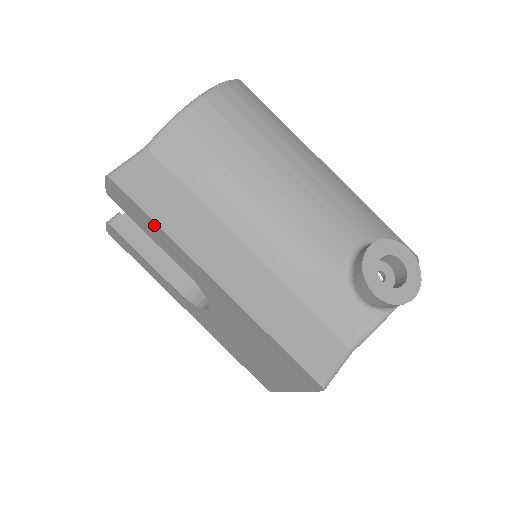
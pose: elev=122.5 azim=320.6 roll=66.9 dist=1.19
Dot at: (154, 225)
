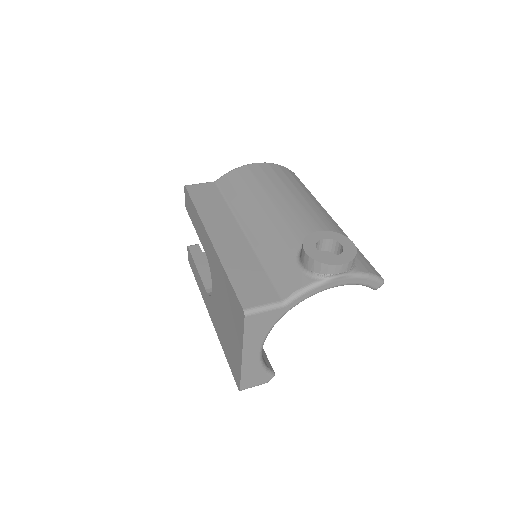
Dot at: (194, 210)
